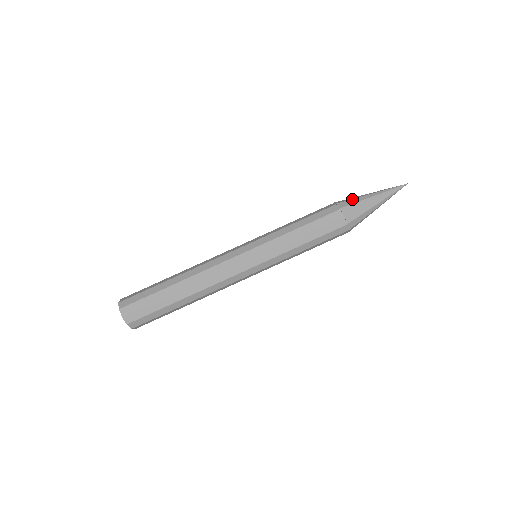
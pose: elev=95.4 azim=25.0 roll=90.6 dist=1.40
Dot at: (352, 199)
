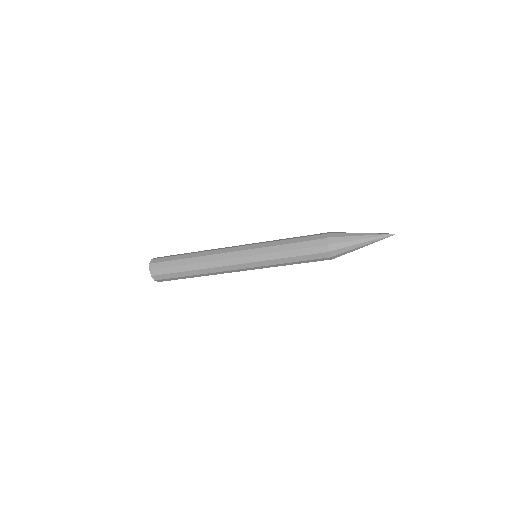
Dot at: (342, 233)
